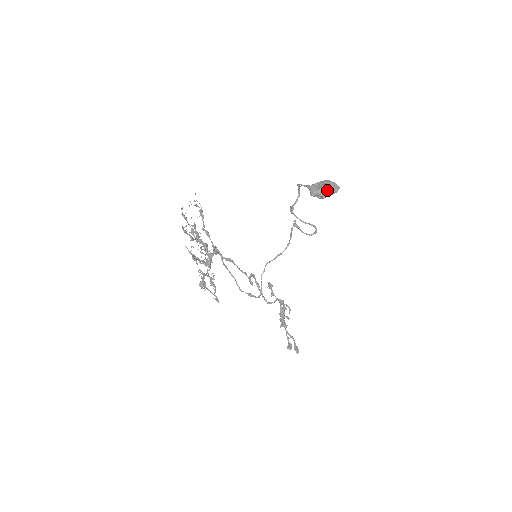
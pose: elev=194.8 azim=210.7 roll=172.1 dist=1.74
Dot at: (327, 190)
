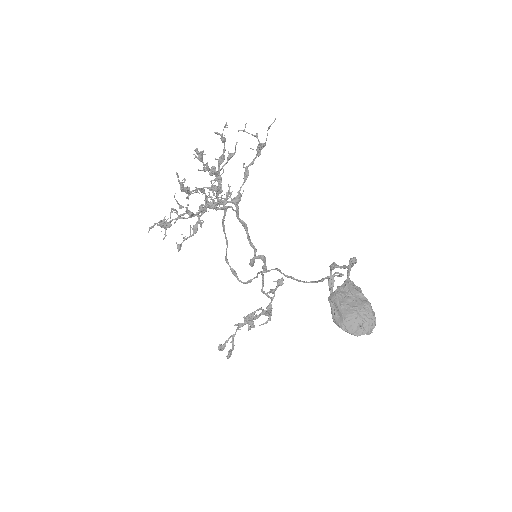
Dot at: (343, 319)
